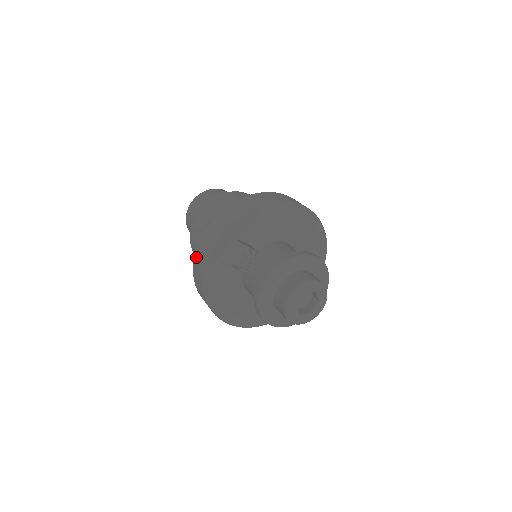
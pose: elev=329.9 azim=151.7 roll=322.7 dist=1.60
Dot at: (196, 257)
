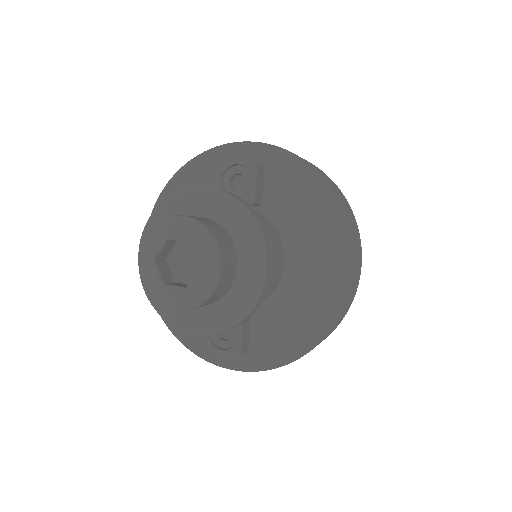
Dot at: occluded
